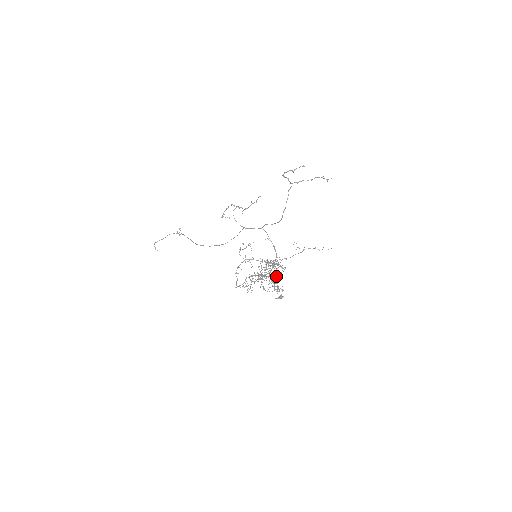
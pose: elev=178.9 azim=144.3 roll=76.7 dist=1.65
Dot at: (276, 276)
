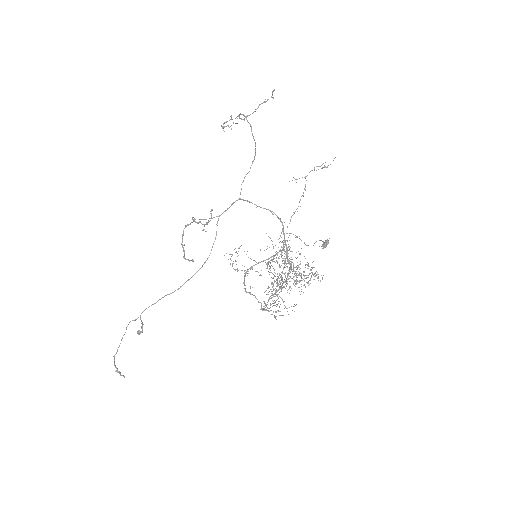
Dot at: occluded
